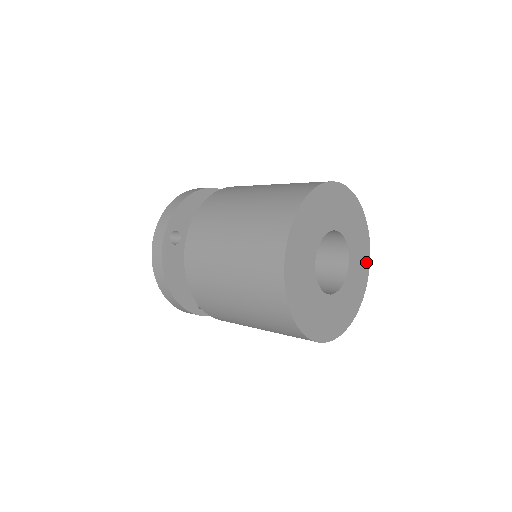
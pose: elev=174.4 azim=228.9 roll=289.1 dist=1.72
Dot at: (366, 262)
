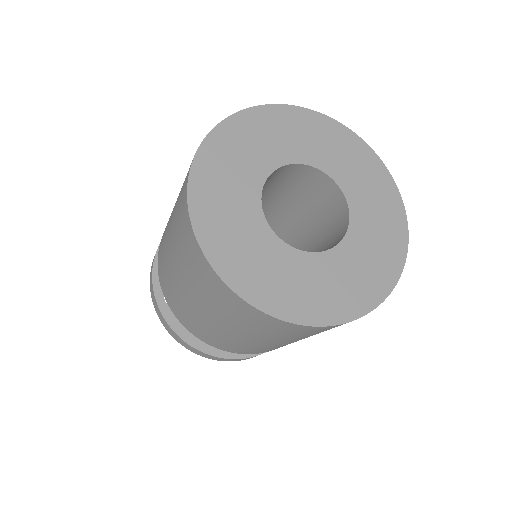
Dot at: (370, 295)
